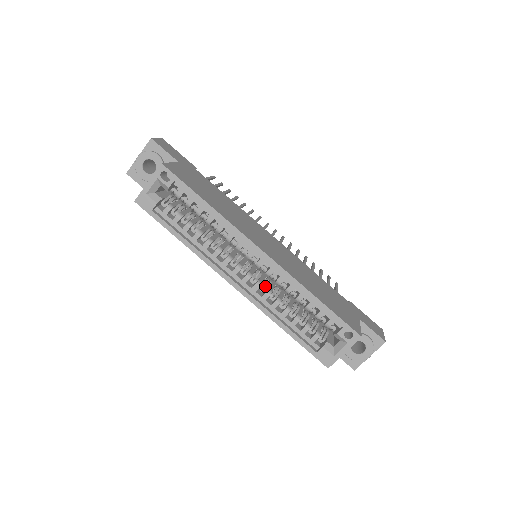
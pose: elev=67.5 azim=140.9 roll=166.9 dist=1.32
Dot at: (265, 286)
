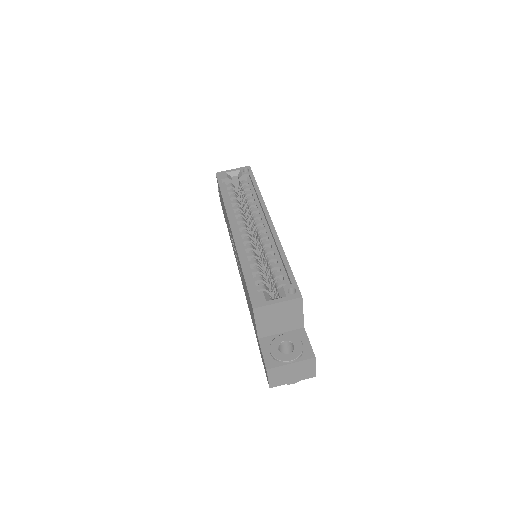
Dot at: occluded
